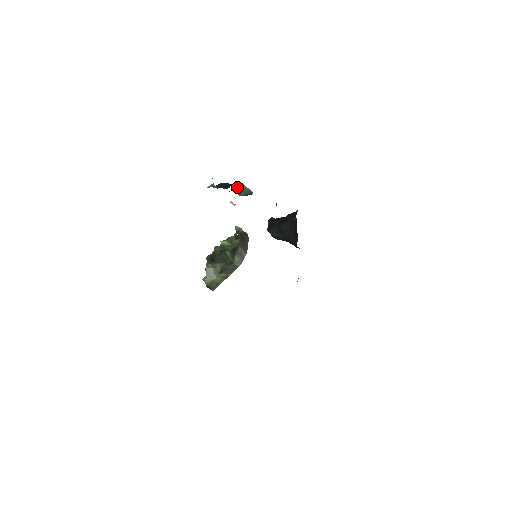
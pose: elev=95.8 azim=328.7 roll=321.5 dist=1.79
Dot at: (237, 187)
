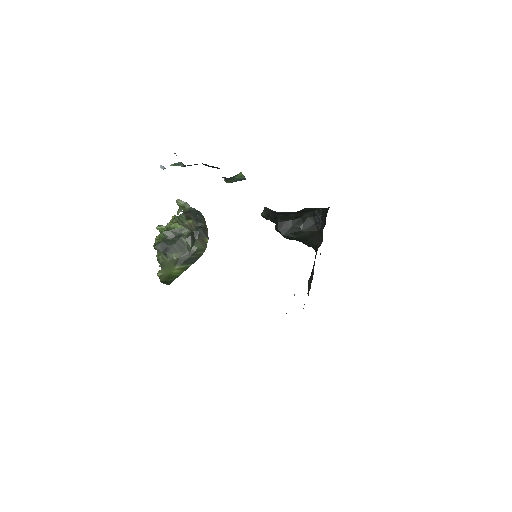
Dot at: (233, 176)
